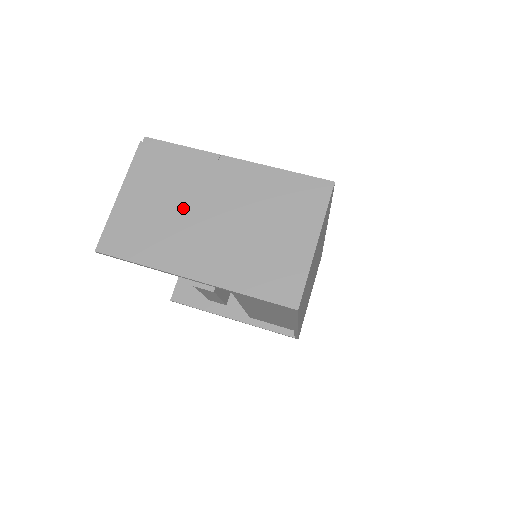
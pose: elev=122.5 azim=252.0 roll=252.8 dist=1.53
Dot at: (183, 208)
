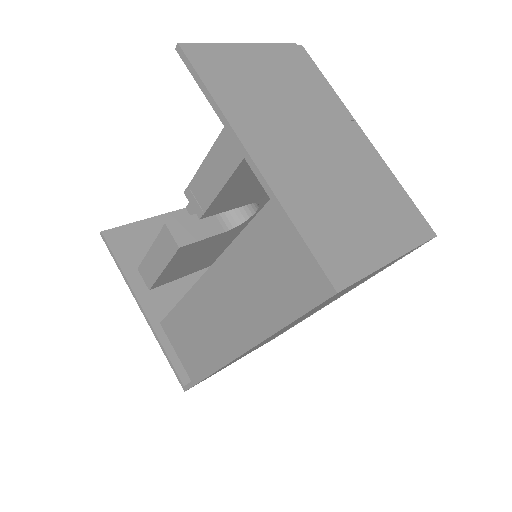
Dot at: (293, 111)
